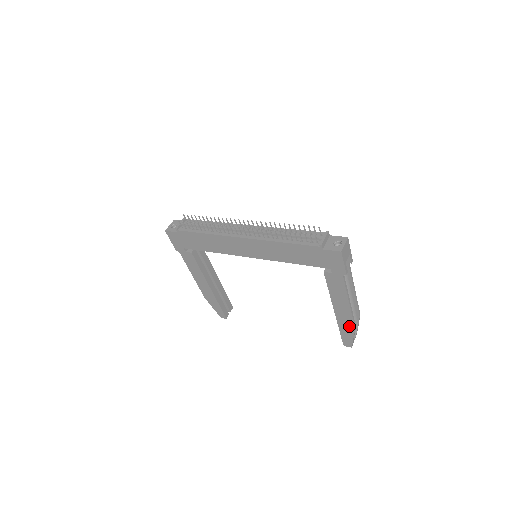
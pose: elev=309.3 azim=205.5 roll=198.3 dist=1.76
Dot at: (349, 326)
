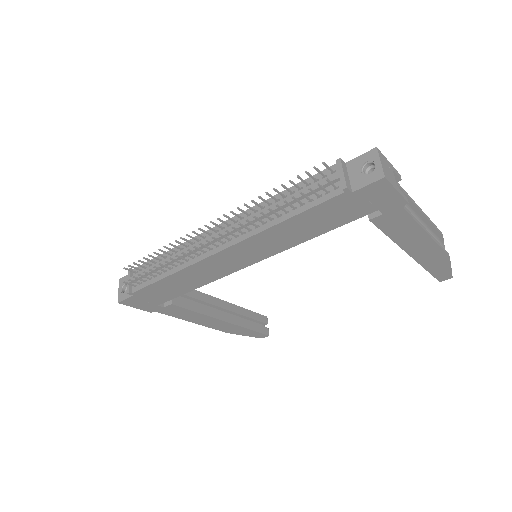
Dot at: (439, 259)
